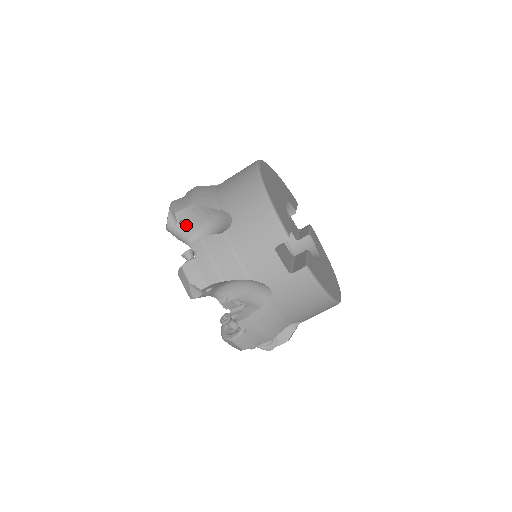
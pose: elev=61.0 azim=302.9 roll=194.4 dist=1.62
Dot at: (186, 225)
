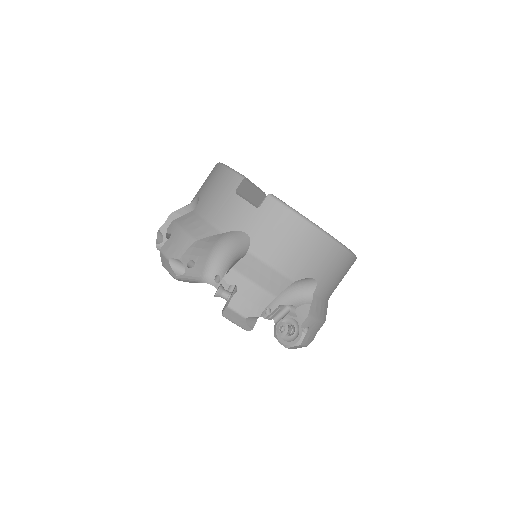
Dot at: occluded
